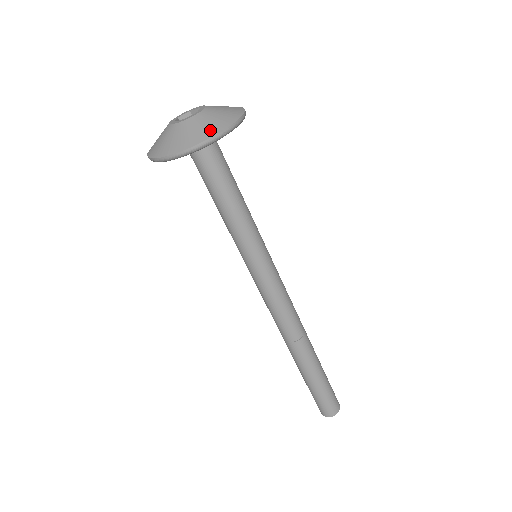
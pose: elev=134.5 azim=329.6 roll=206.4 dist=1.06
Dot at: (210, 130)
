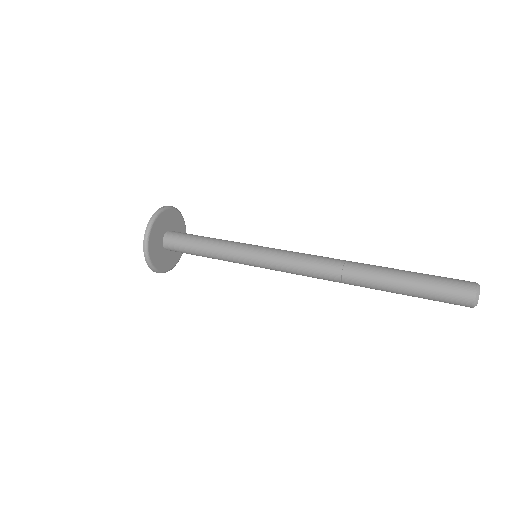
Dot at: occluded
